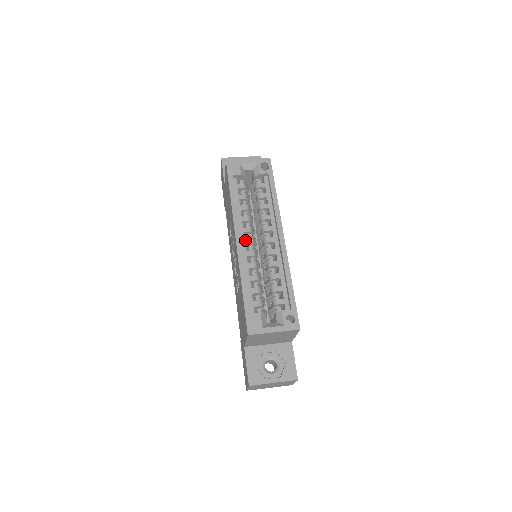
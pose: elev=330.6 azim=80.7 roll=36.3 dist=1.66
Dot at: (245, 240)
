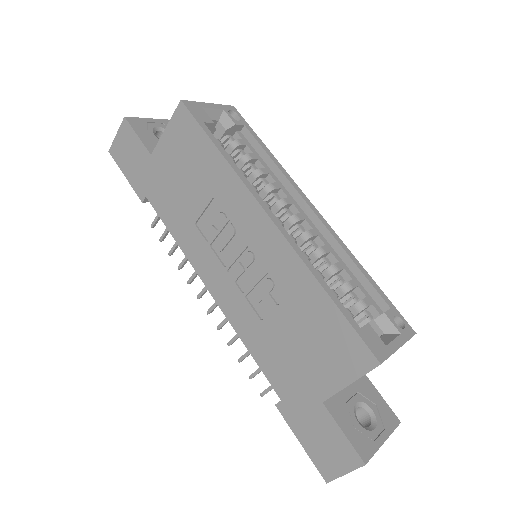
Dot at: occluded
